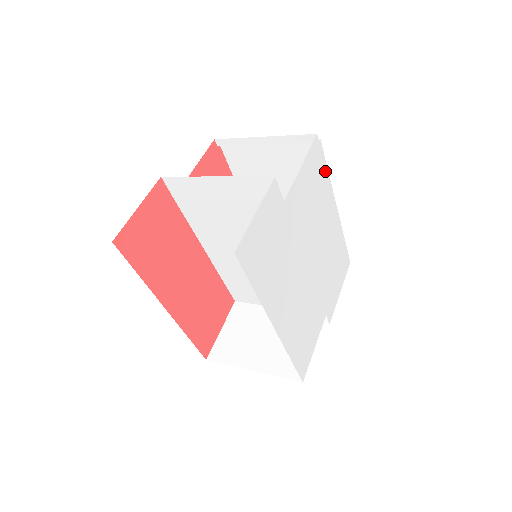
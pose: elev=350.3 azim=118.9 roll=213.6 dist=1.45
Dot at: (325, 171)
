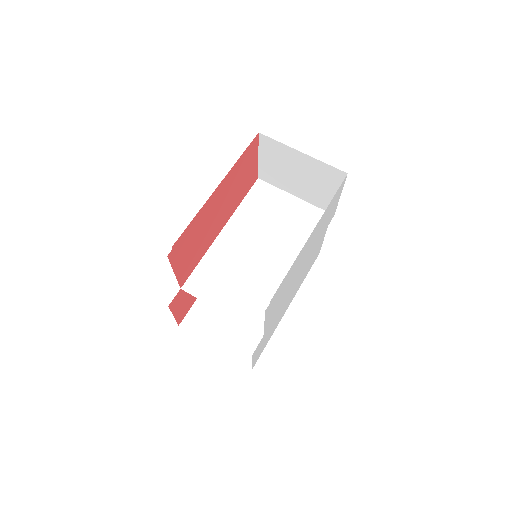
Dot at: (285, 277)
